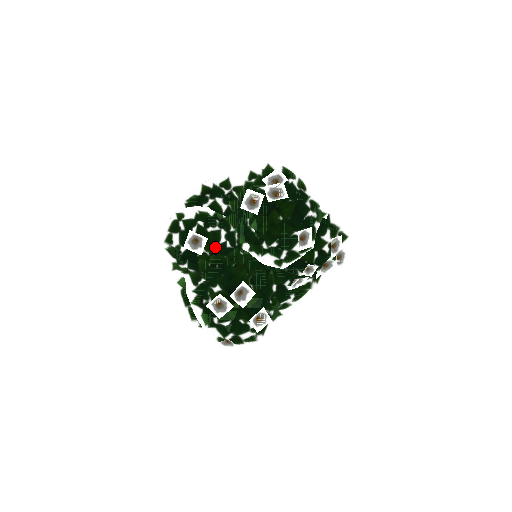
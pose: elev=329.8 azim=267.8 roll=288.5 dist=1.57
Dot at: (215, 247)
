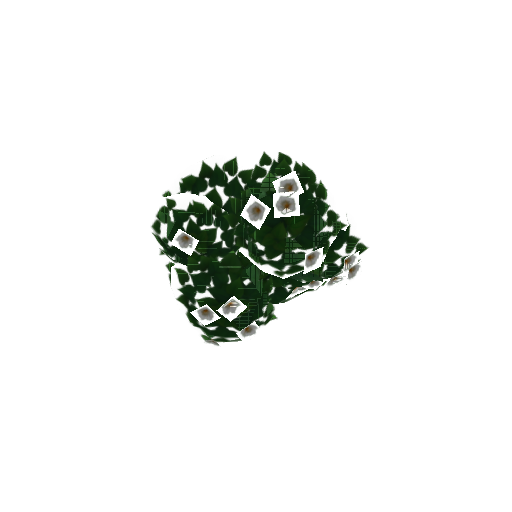
Dot at: (208, 247)
